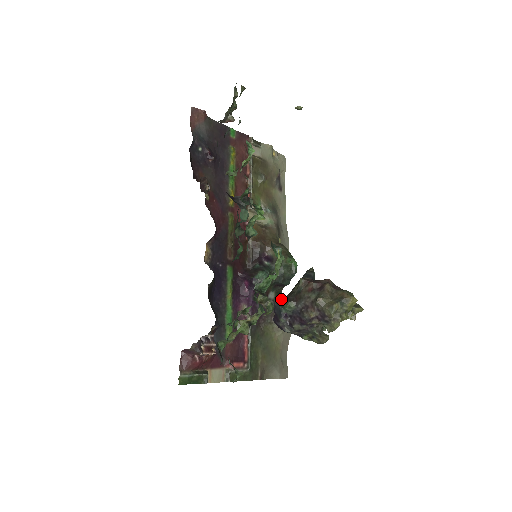
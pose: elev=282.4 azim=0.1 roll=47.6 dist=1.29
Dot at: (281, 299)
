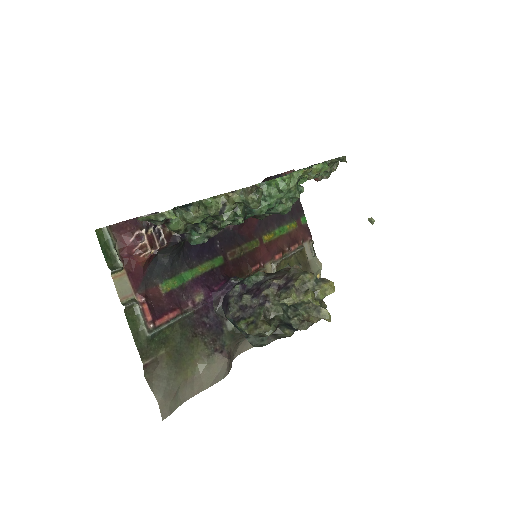
Dot at: occluded
